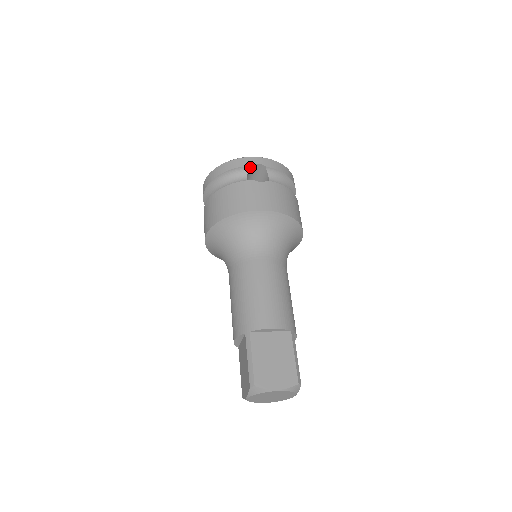
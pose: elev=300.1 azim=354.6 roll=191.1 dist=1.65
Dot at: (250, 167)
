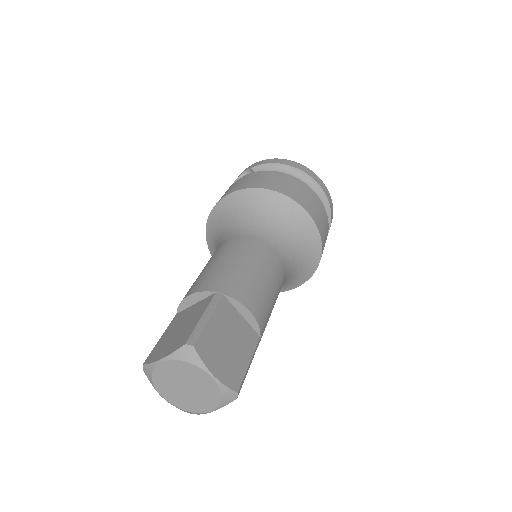
Dot at: occluded
